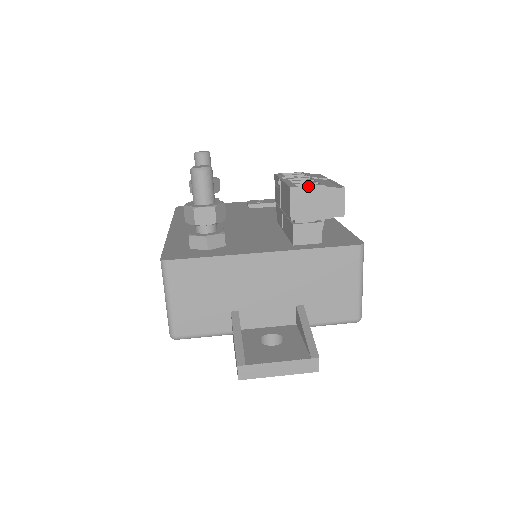
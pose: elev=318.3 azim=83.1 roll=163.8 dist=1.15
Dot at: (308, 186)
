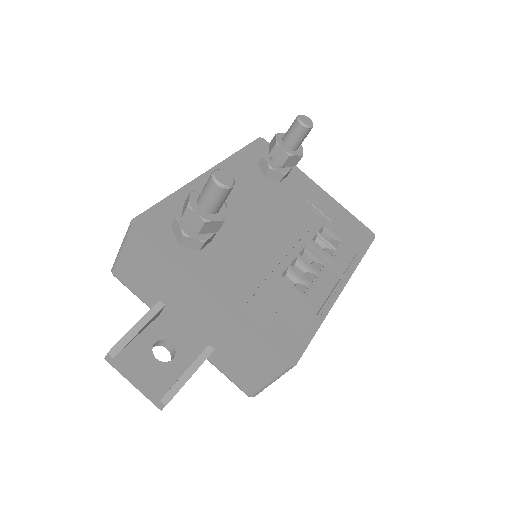
Dot at: (289, 286)
